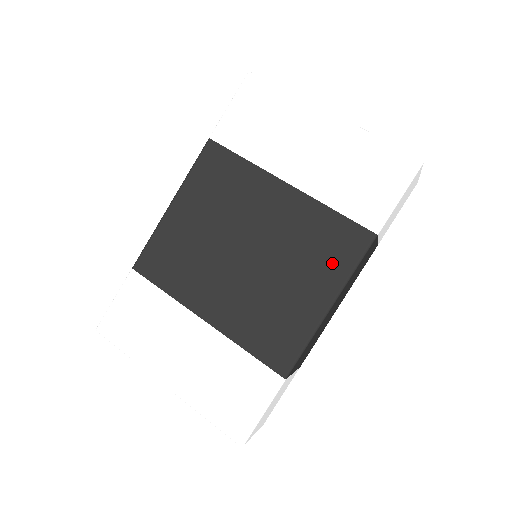
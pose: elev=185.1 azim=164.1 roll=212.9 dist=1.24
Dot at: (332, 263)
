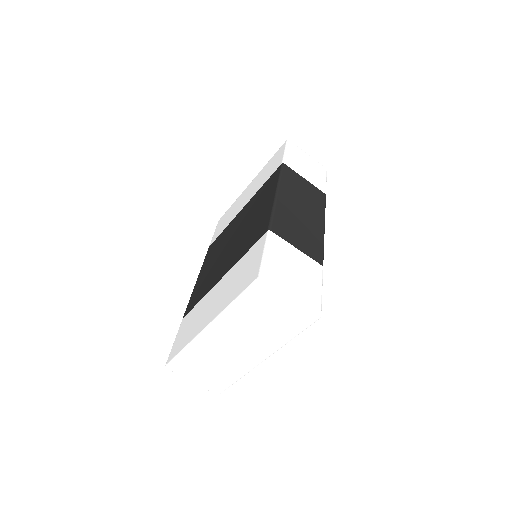
Dot at: (270, 189)
